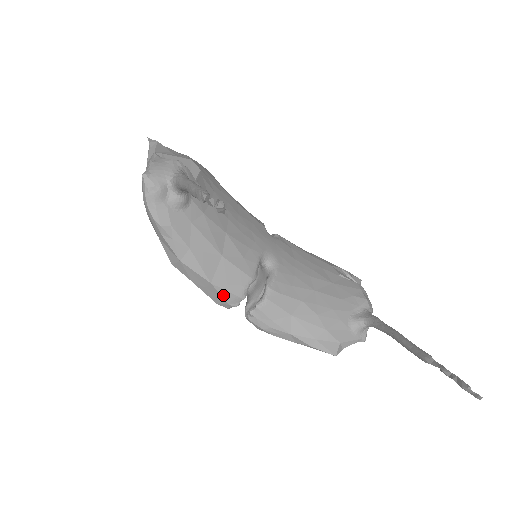
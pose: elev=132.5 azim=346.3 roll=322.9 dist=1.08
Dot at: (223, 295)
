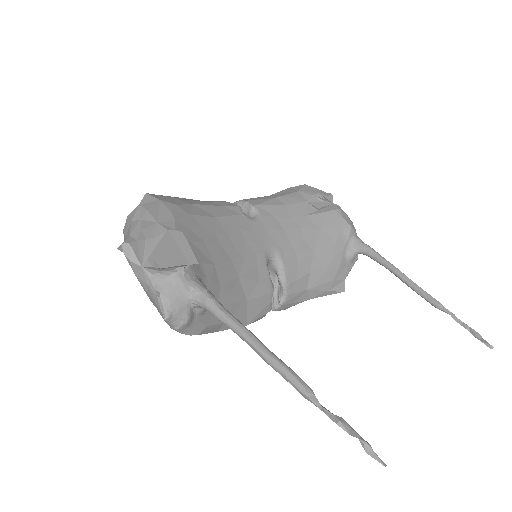
Dot at: occluded
